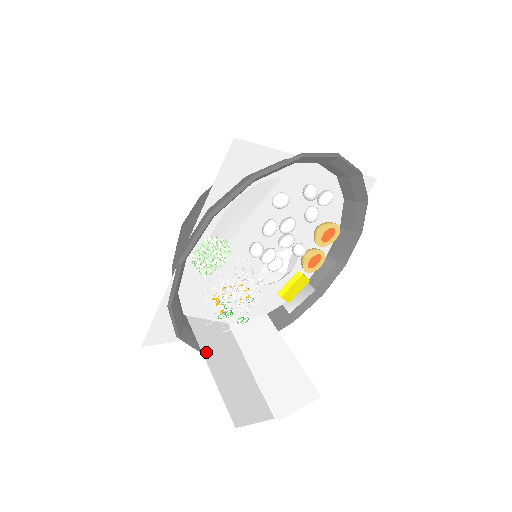
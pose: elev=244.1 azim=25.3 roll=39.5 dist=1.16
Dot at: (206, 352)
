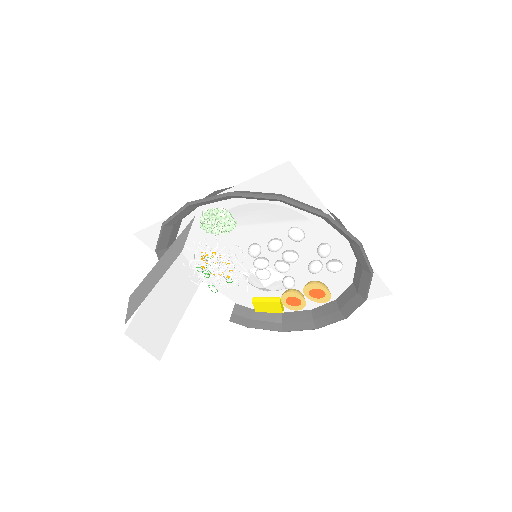
Dot at: (162, 277)
